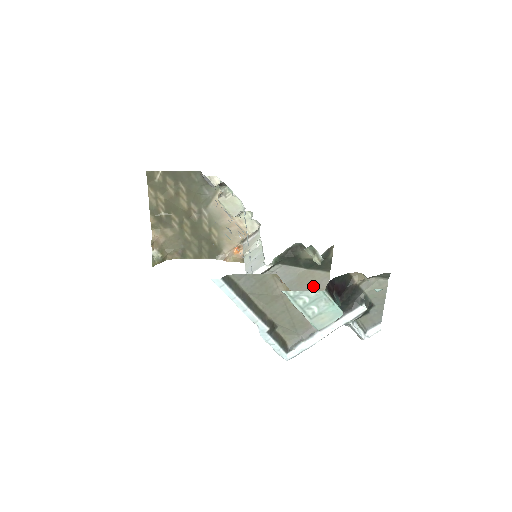
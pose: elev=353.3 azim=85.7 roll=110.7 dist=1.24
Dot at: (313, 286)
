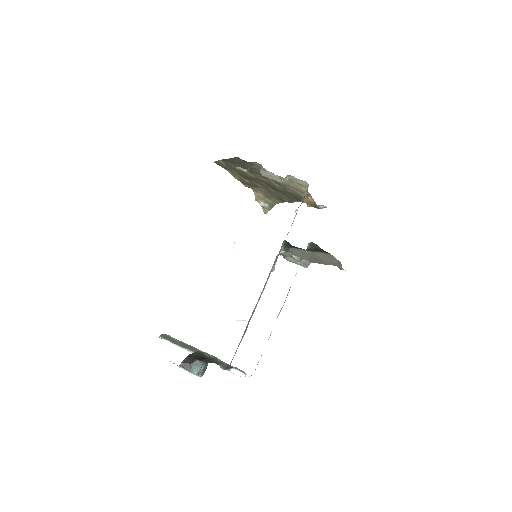
Dot at: (329, 261)
